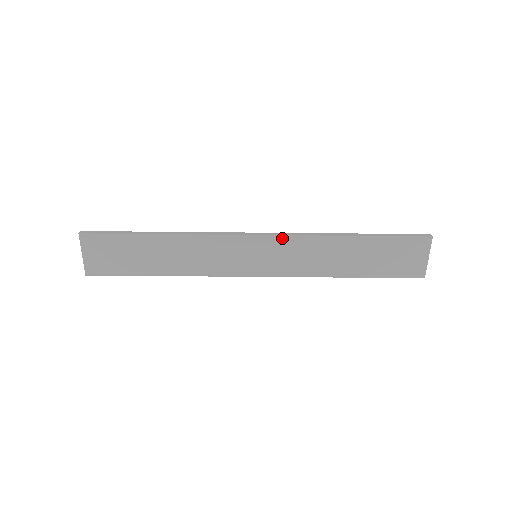
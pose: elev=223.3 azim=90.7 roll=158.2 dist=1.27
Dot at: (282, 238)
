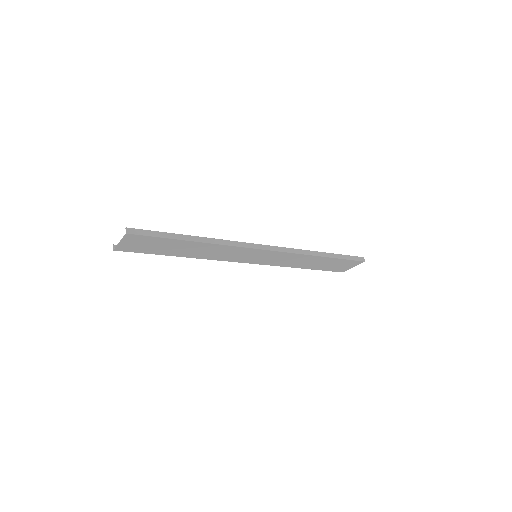
Dot at: (281, 253)
